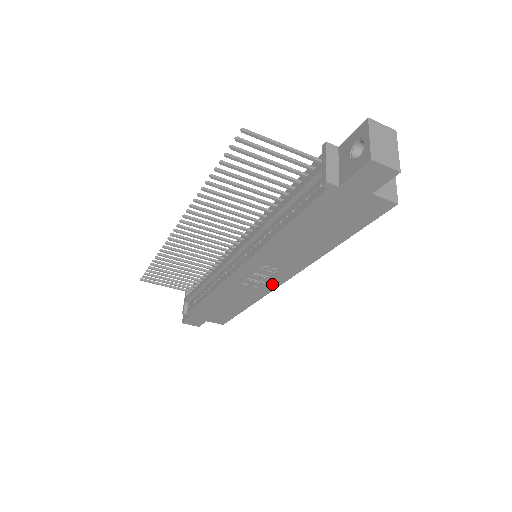
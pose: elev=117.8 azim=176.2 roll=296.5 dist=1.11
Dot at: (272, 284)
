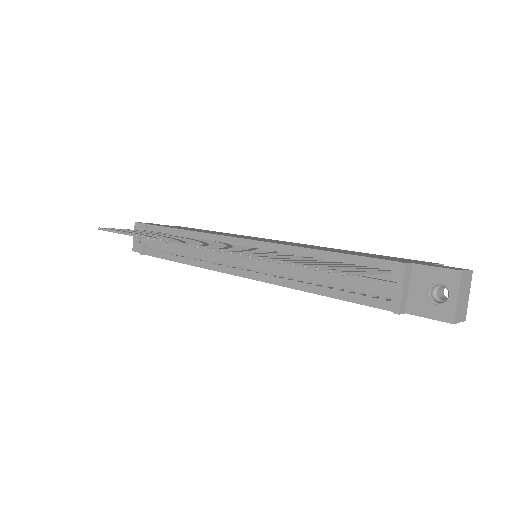
Dot at: occluded
